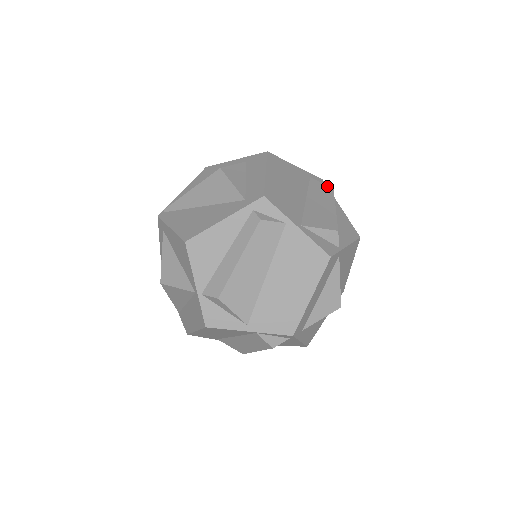
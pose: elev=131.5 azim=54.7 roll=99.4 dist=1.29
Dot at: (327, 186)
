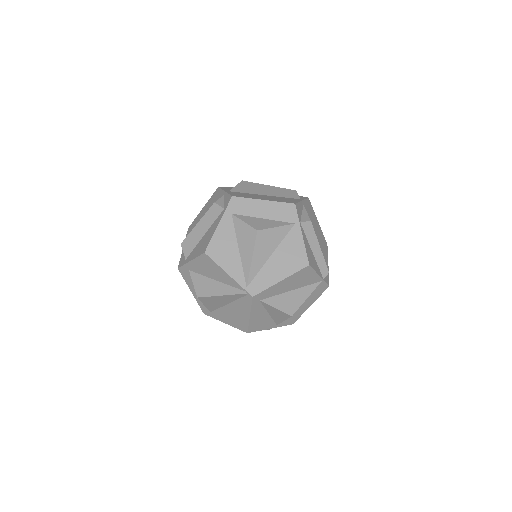
Dot at: occluded
